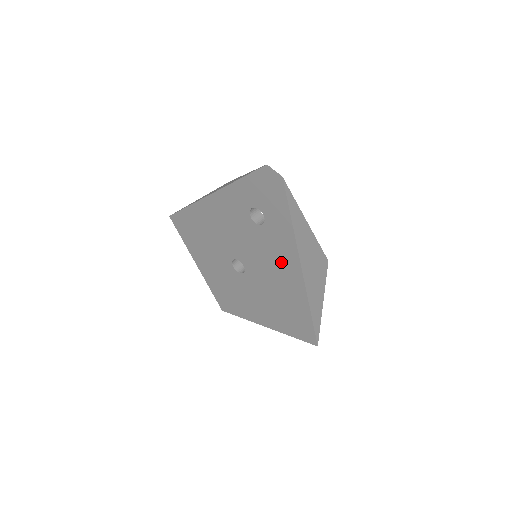
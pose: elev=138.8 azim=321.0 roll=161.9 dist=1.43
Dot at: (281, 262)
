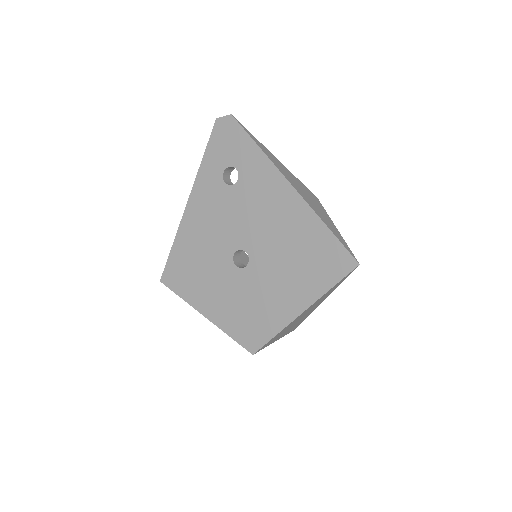
Dot at: (271, 199)
